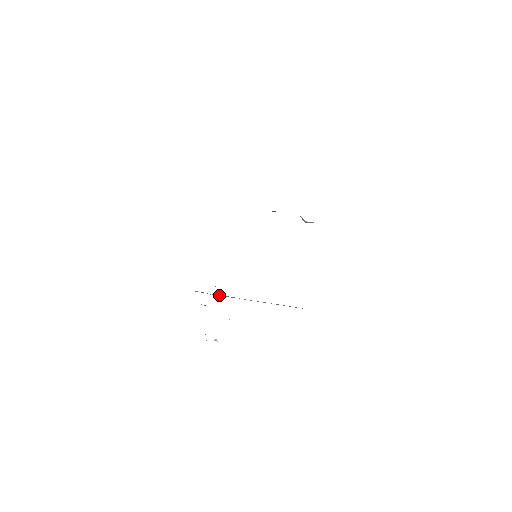
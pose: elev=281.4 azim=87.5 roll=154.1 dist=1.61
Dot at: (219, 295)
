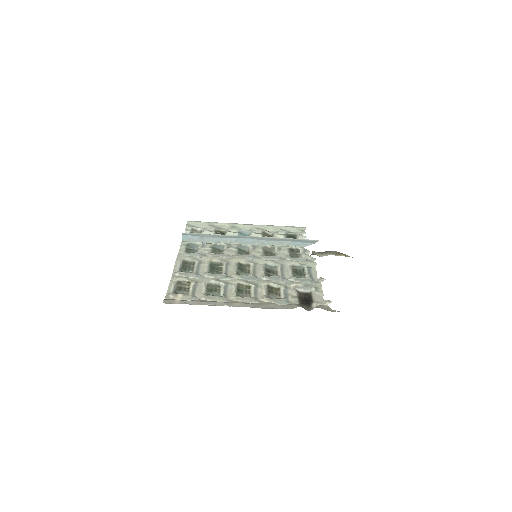
Dot at: (212, 241)
